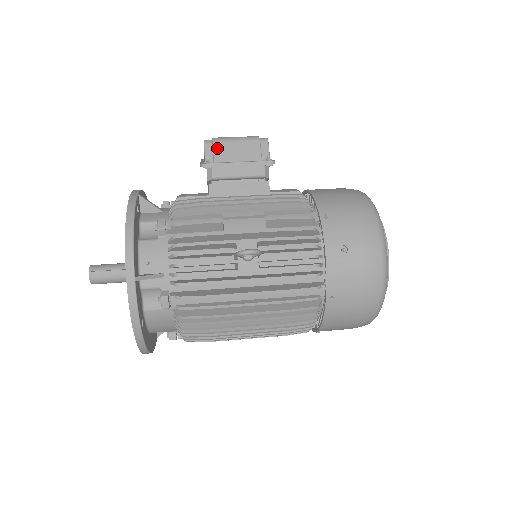
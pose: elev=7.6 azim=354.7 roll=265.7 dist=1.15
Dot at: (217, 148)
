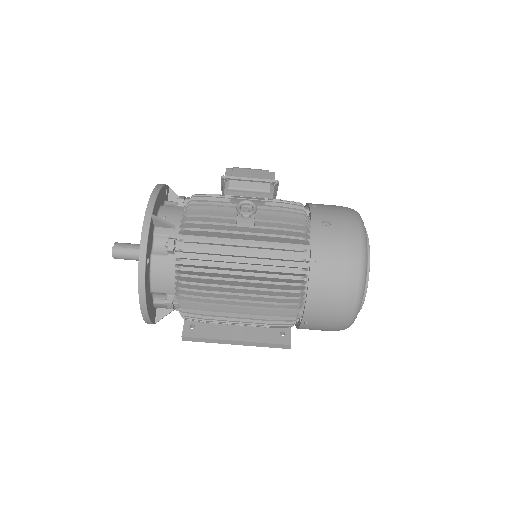
Dot at: (235, 171)
